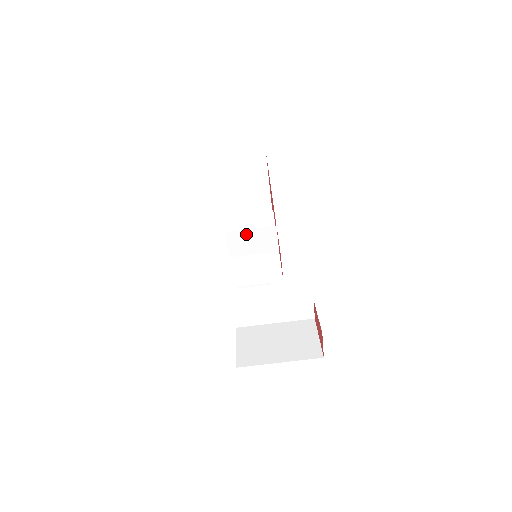
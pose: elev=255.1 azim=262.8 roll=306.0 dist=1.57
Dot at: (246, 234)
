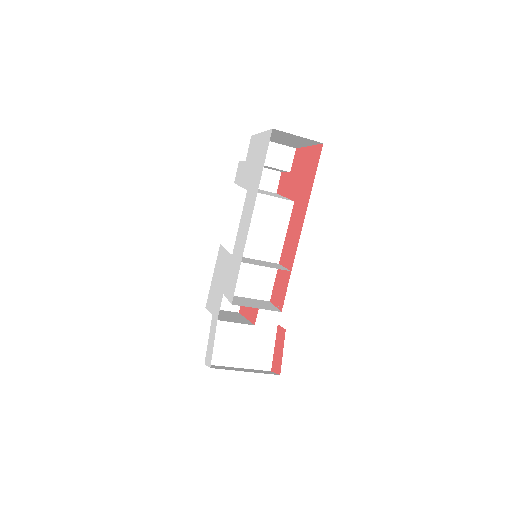
Dot at: (260, 264)
